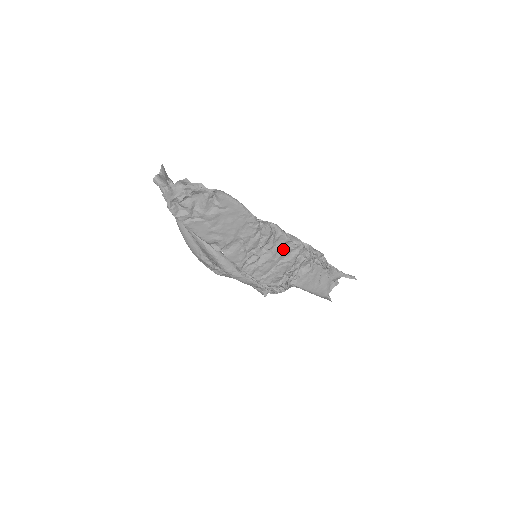
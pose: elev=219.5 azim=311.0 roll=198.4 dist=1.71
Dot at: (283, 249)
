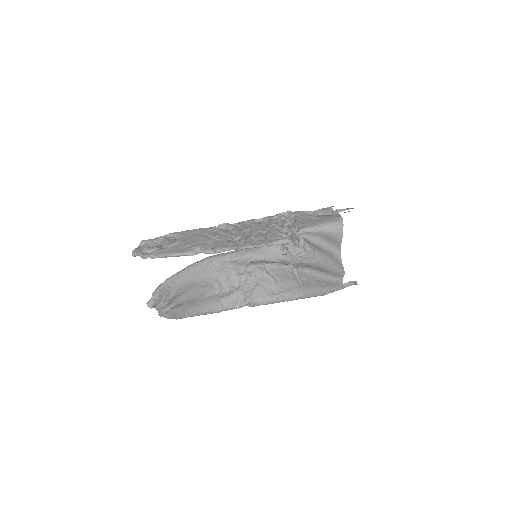
Dot at: (256, 225)
